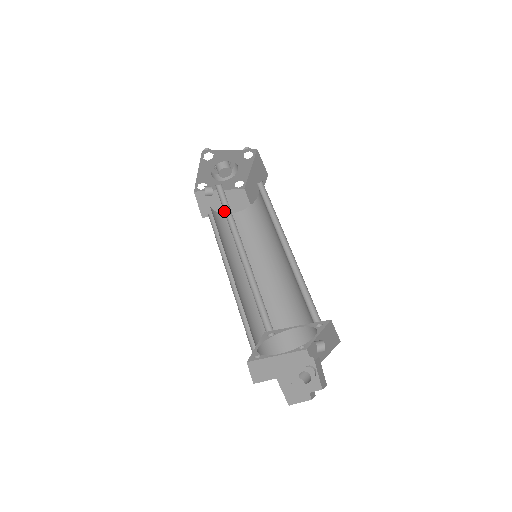
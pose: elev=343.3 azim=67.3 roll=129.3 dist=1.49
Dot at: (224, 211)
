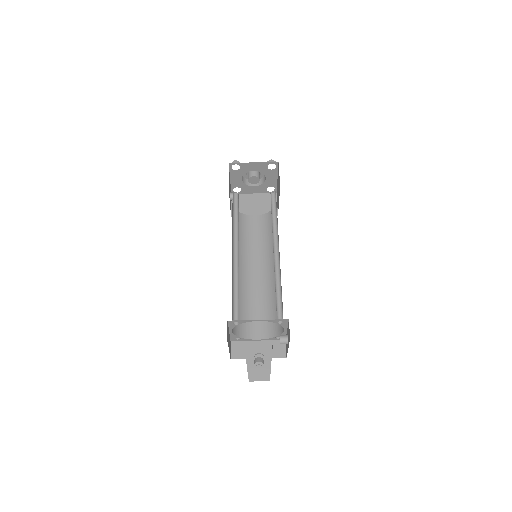
Dot at: (234, 216)
